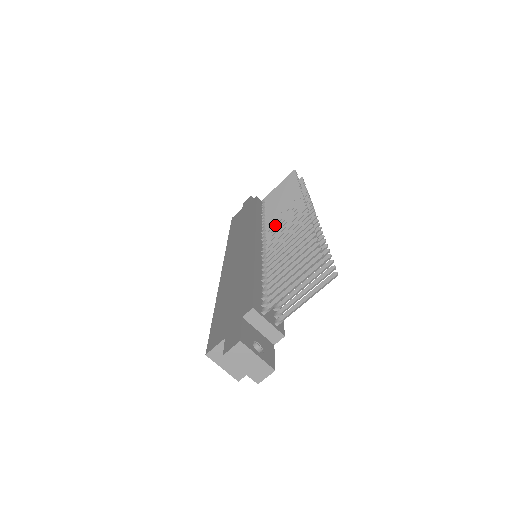
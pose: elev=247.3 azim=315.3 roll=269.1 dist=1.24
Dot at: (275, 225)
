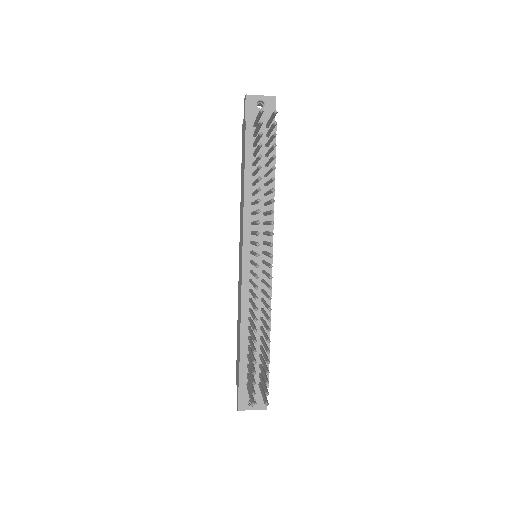
Dot at: occluded
